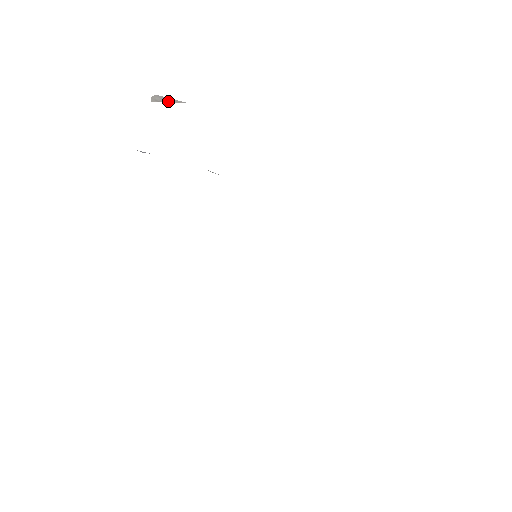
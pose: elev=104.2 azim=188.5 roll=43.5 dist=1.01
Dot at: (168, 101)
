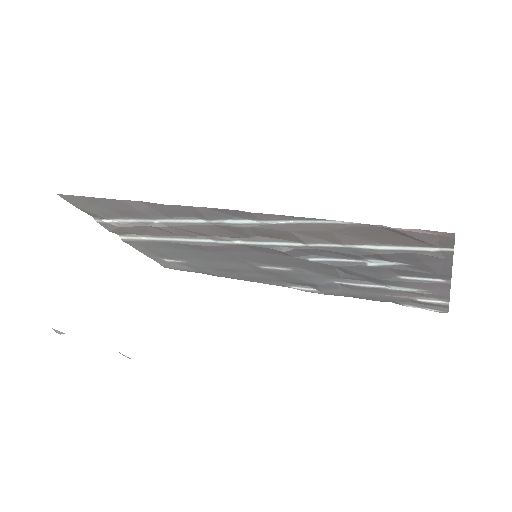
Dot at: (90, 206)
